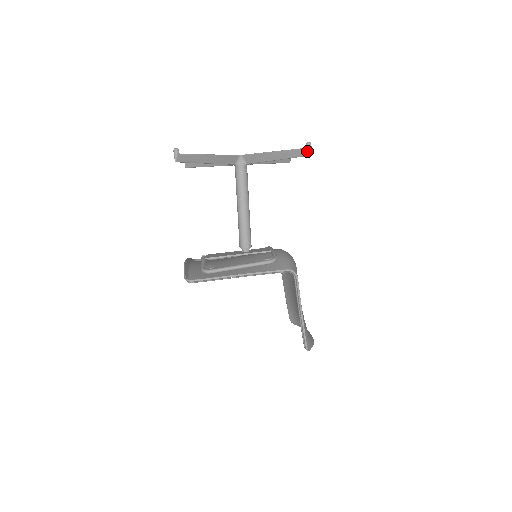
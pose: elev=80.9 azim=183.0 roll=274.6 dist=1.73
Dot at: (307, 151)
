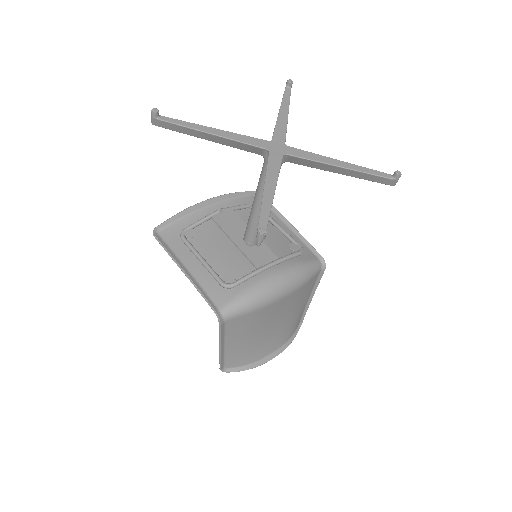
Dot at: (257, 238)
